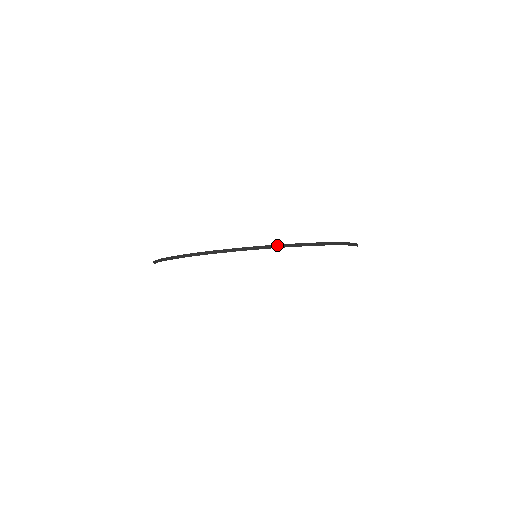
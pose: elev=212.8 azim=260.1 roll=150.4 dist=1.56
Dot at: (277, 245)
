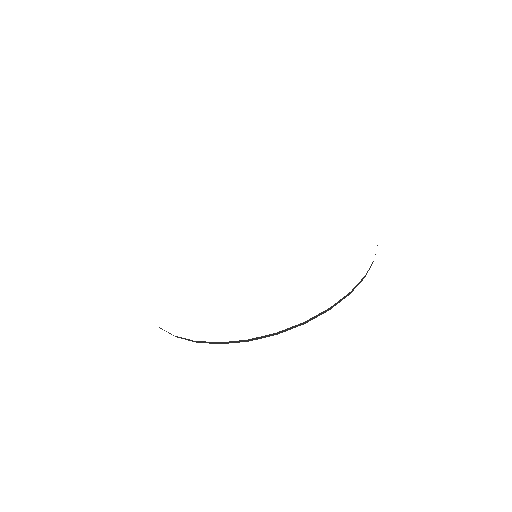
Dot at: (265, 335)
